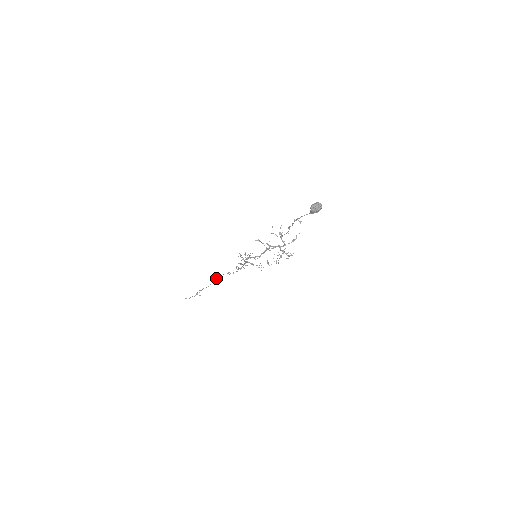
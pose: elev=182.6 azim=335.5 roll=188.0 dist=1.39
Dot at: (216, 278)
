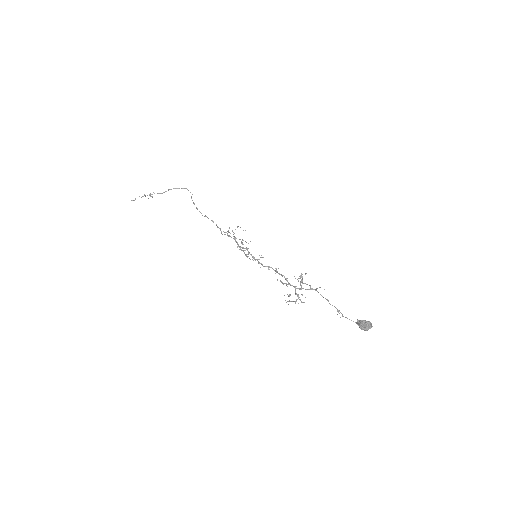
Dot at: occluded
